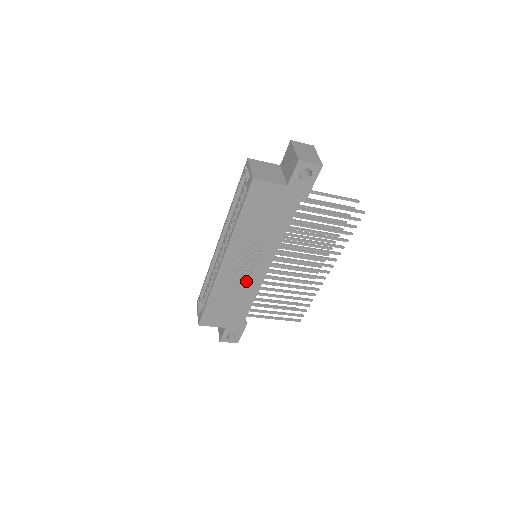
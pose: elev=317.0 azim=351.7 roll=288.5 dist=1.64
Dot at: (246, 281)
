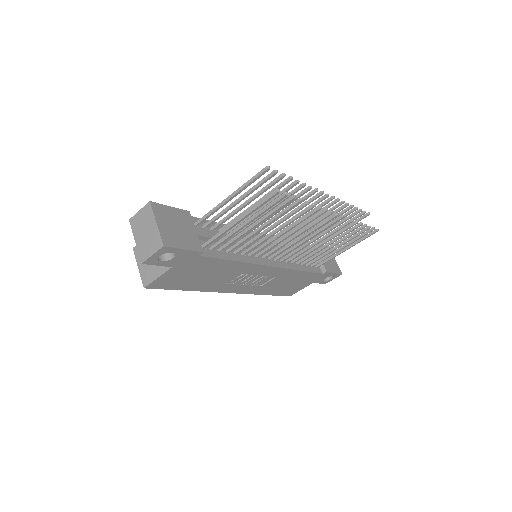
Dot at: (272, 277)
